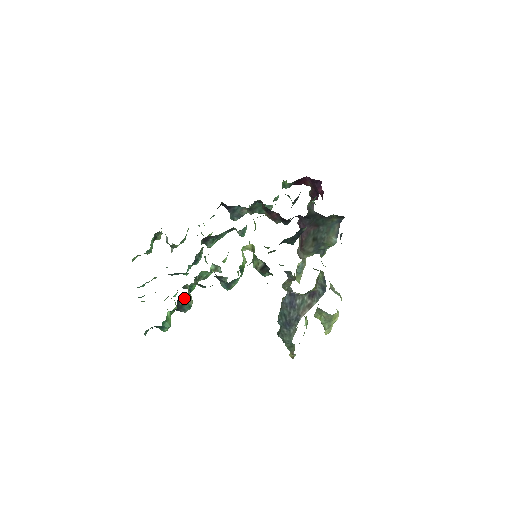
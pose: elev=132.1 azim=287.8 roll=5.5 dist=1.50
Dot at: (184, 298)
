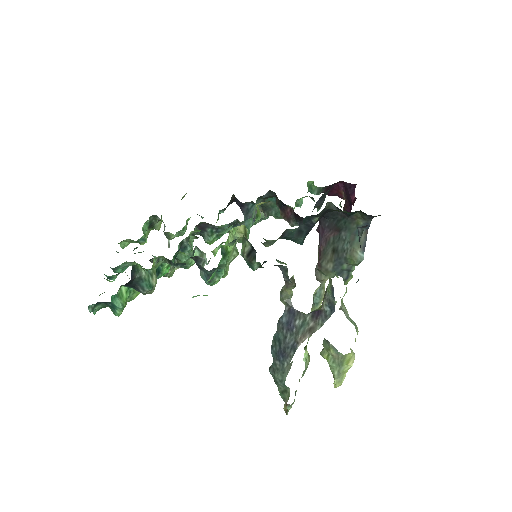
Dot at: (143, 269)
